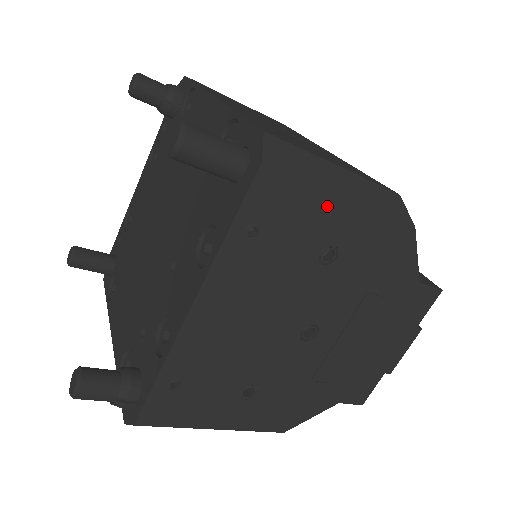
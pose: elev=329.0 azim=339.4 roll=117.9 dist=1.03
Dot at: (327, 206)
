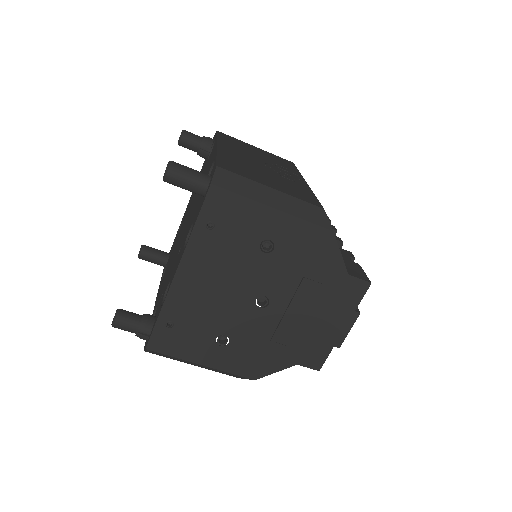
Dot at: (260, 213)
